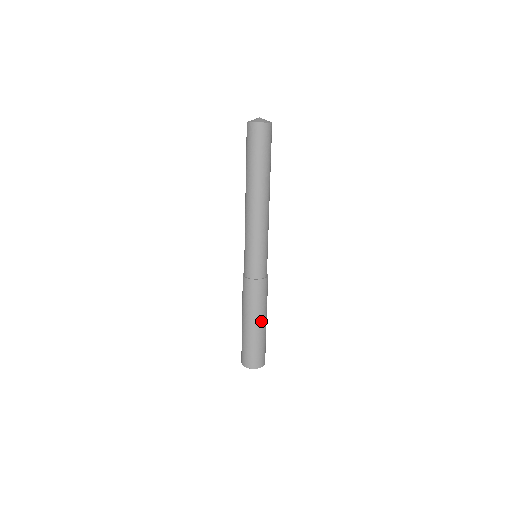
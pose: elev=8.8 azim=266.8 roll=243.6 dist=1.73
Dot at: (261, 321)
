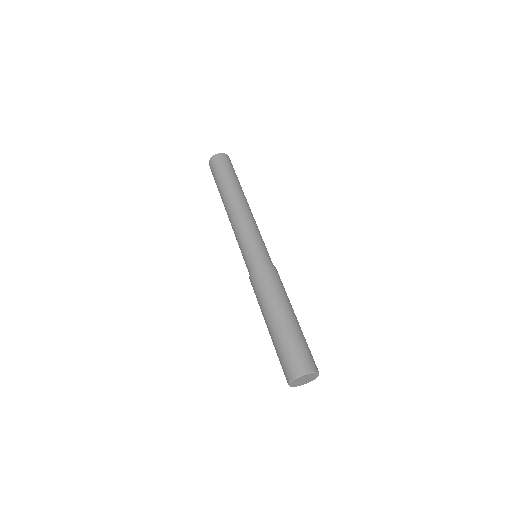
Dot at: occluded
